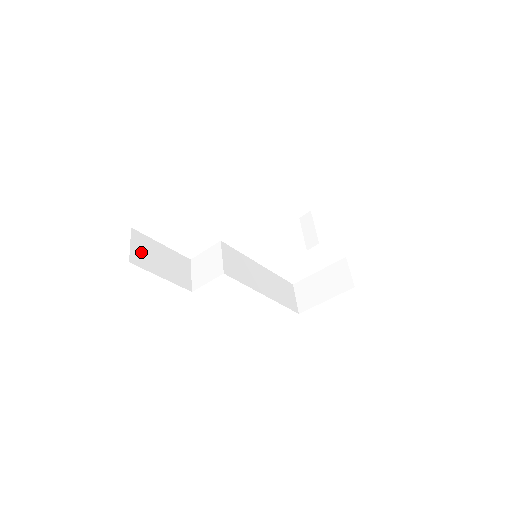
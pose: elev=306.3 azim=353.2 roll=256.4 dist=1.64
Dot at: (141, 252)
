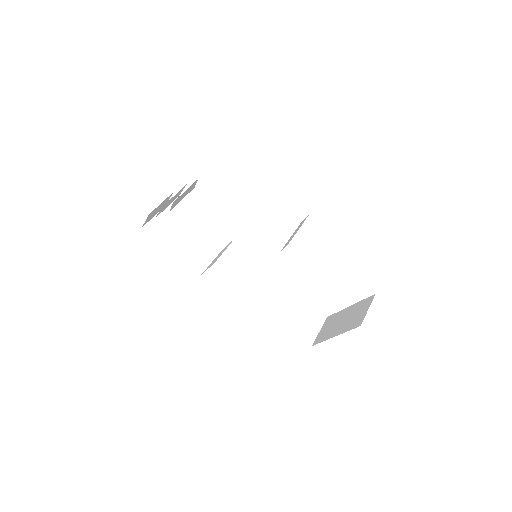
Dot at: (162, 226)
